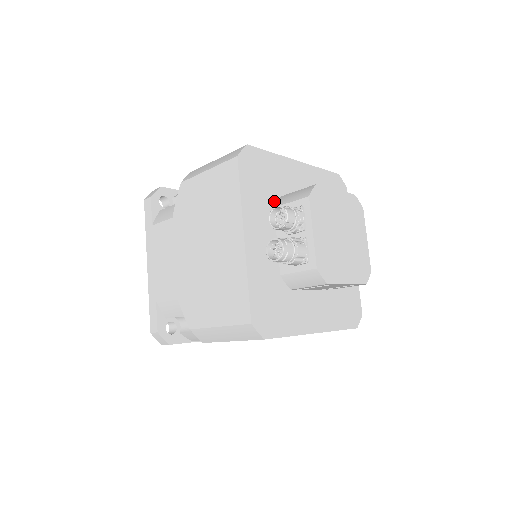
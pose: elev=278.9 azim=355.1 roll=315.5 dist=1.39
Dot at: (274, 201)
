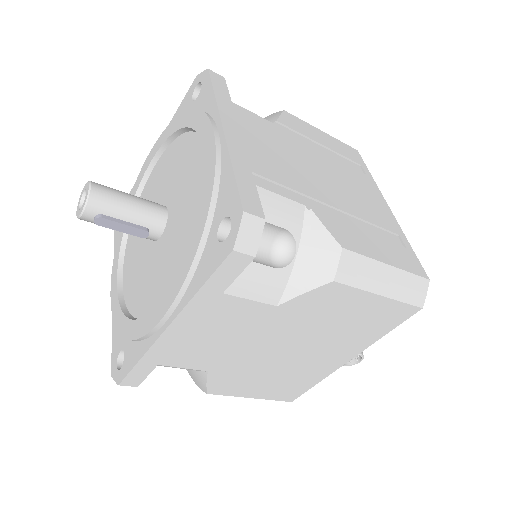
Dot at: occluded
